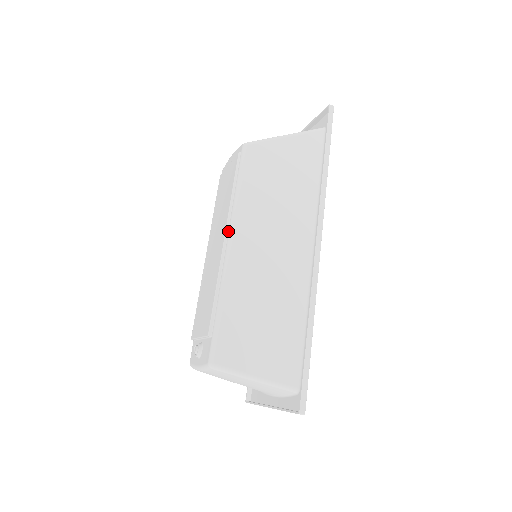
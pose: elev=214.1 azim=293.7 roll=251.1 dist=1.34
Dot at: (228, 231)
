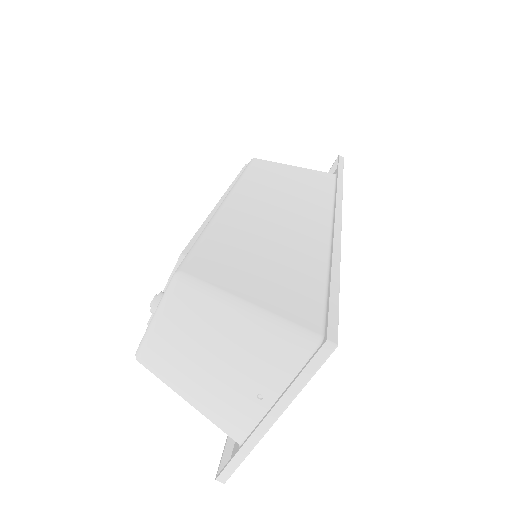
Dot at: occluded
